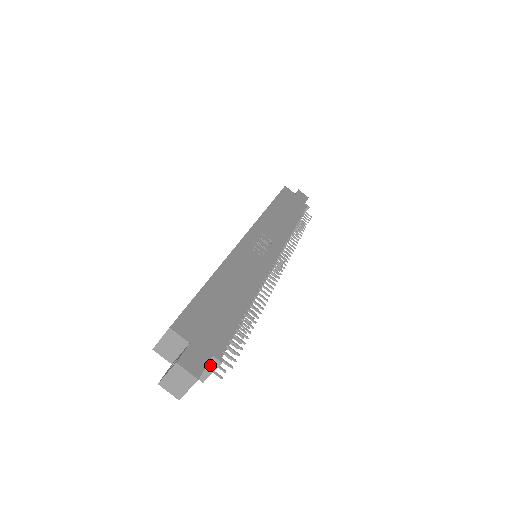
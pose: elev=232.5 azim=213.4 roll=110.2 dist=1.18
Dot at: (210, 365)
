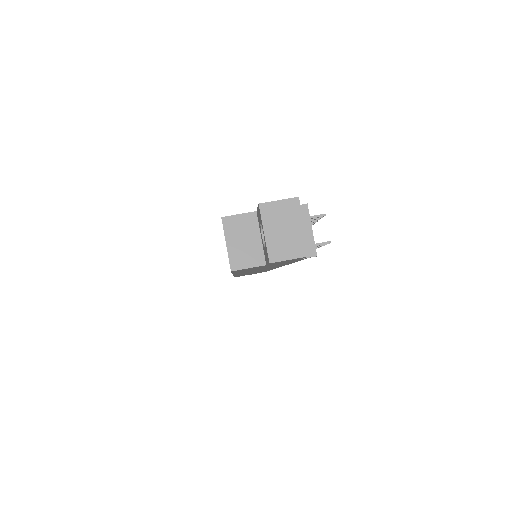
Dot at: occluded
